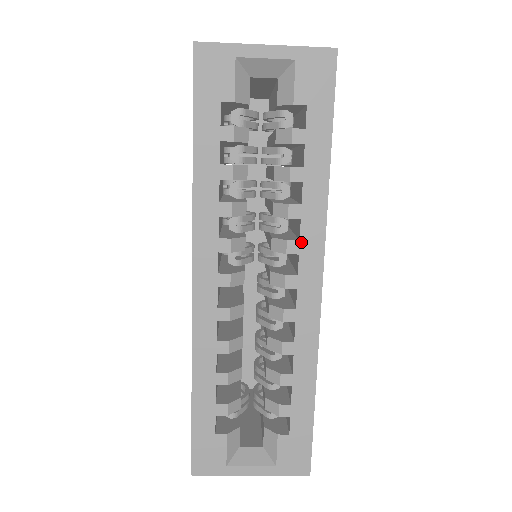
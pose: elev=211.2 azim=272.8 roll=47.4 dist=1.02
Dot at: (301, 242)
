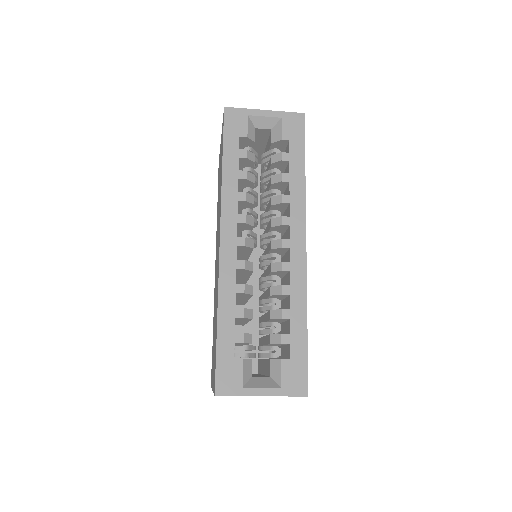
Dot at: (291, 218)
